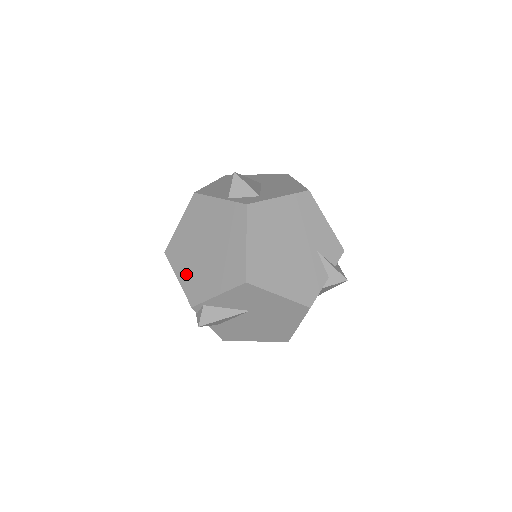
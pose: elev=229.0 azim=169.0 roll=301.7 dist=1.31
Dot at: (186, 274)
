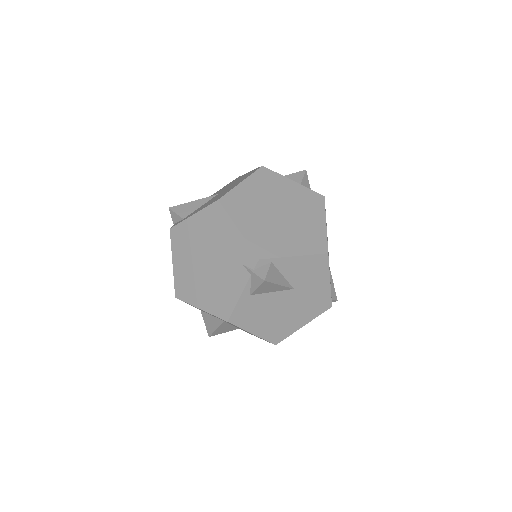
Dot at: (252, 227)
